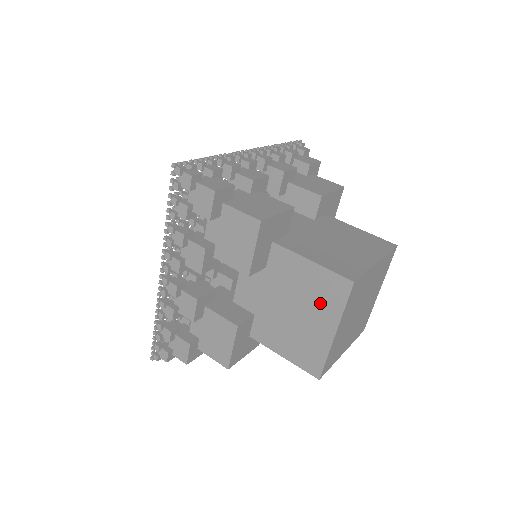
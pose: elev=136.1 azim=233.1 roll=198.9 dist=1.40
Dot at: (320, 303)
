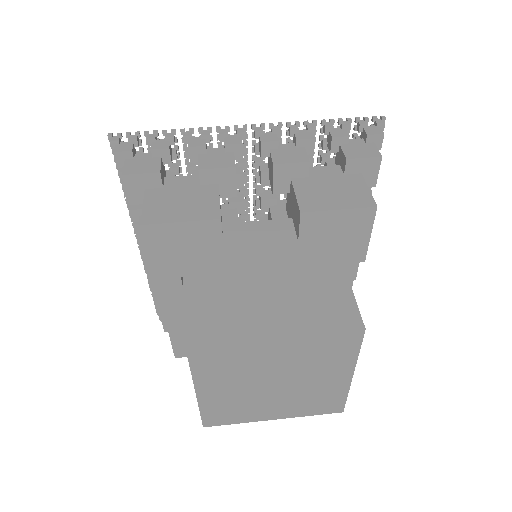
Dot at: occluded
